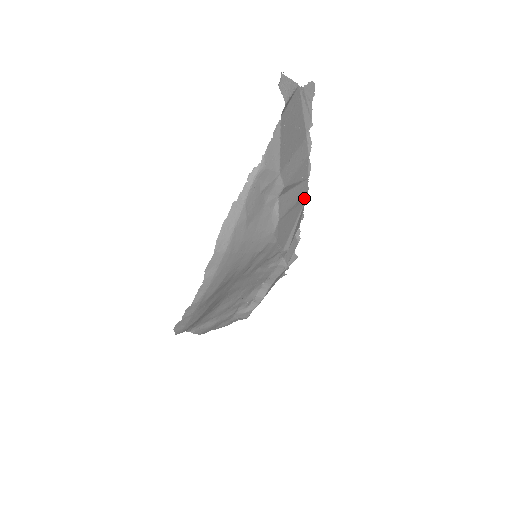
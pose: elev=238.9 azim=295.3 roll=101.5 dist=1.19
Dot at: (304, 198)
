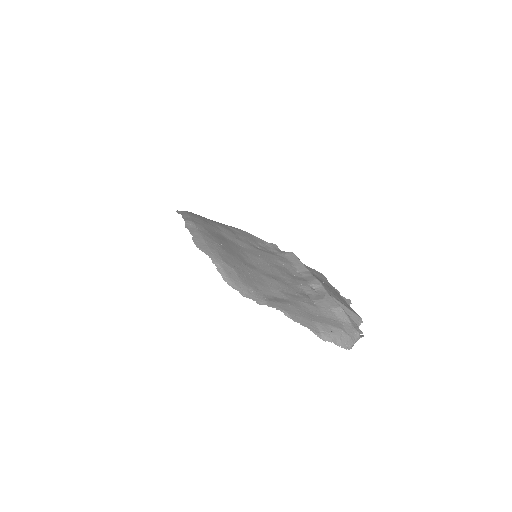
Dot at: occluded
